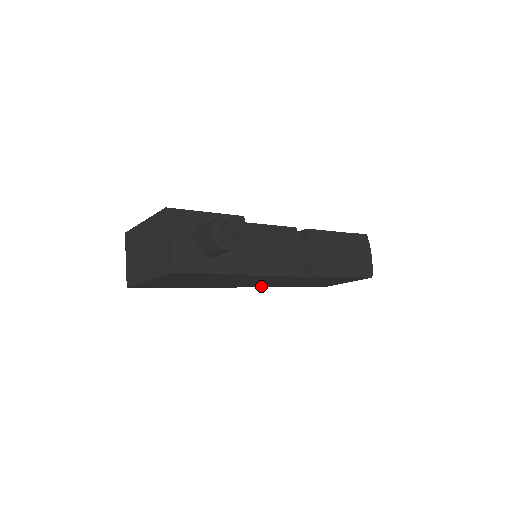
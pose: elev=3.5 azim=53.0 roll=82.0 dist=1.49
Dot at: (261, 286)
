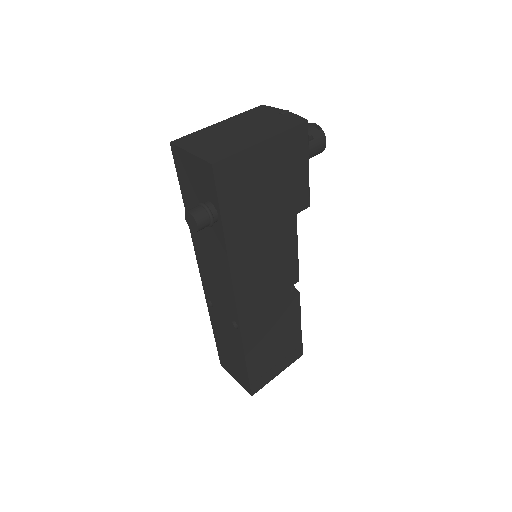
Dot at: (244, 319)
